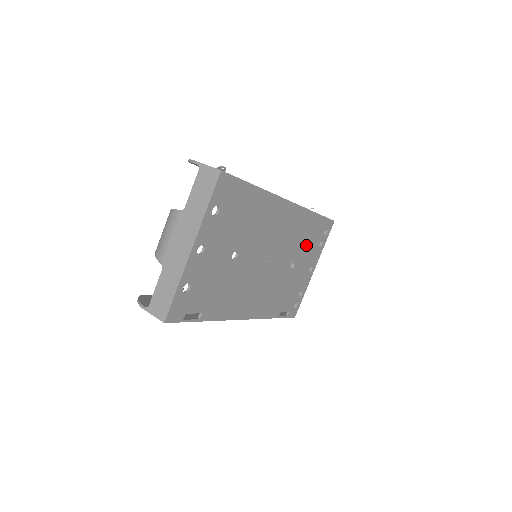
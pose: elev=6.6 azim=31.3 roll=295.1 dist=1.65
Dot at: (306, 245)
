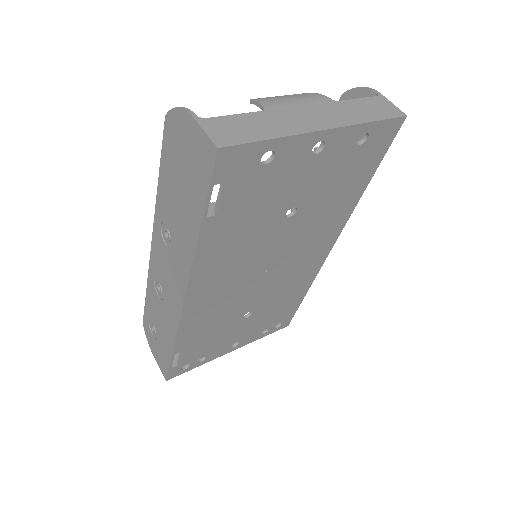
Dot at: (270, 312)
